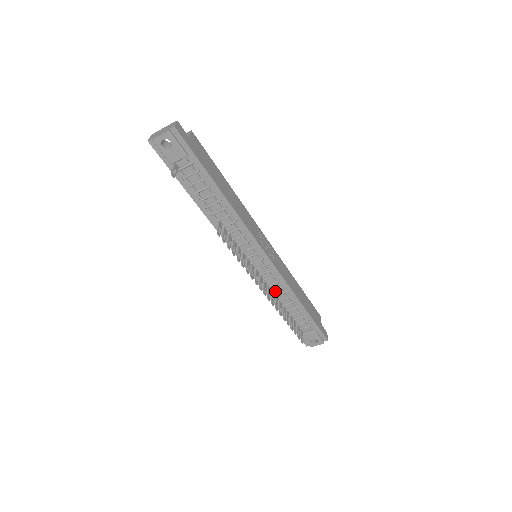
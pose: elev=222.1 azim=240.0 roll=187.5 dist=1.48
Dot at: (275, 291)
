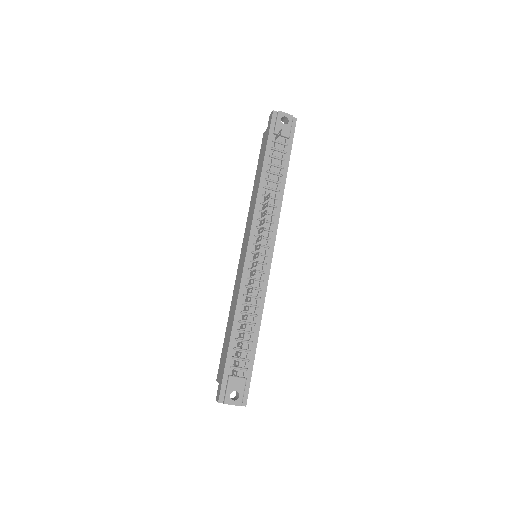
Dot at: occluded
